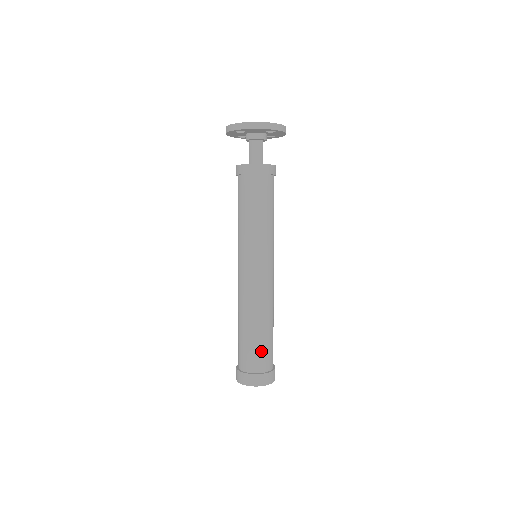
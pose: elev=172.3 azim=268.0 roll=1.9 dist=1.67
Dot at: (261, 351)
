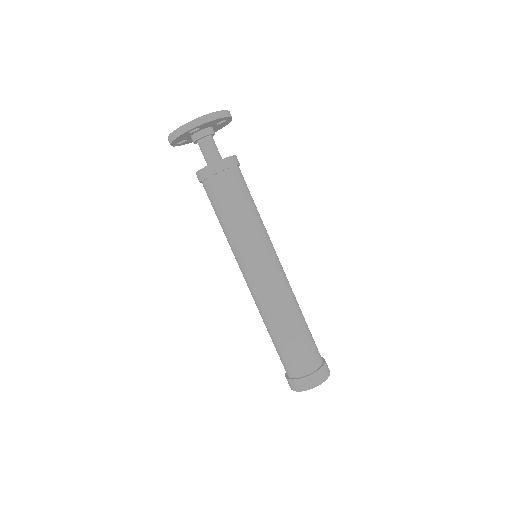
Dot at: (311, 344)
